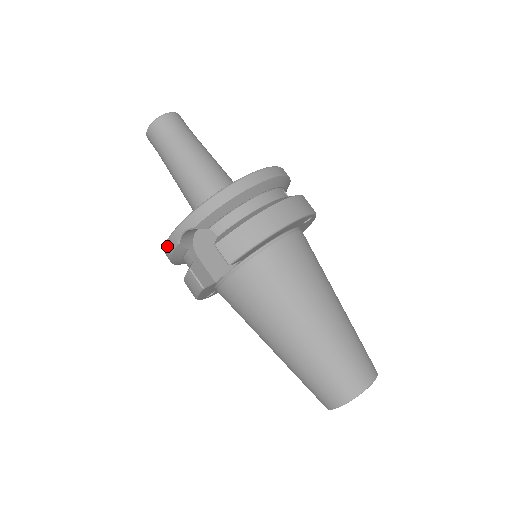
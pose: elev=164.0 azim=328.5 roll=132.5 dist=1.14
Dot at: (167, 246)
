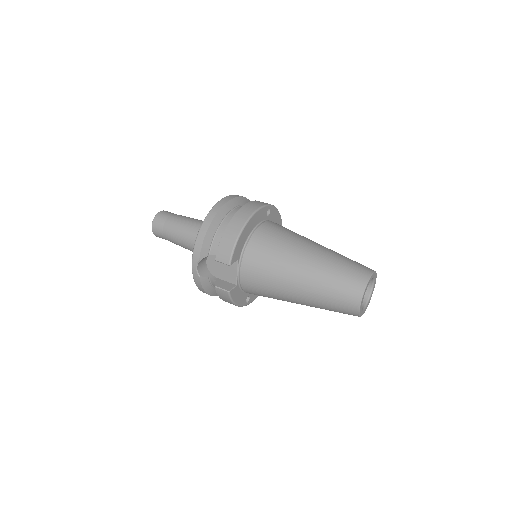
Dot at: (197, 284)
